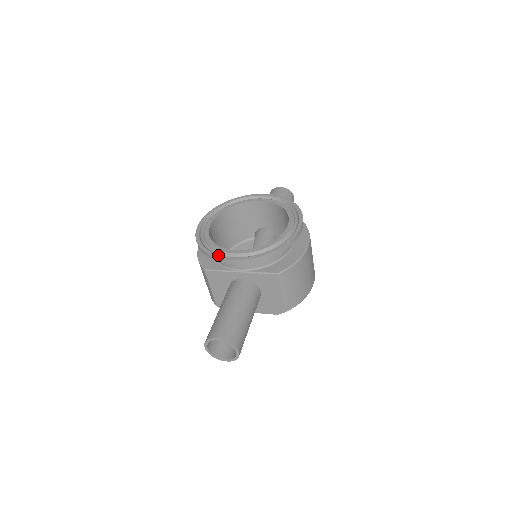
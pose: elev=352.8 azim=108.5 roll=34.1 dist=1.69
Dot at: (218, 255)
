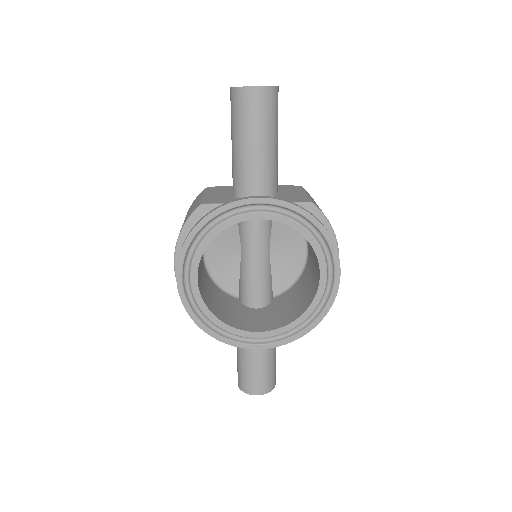
Dot at: (237, 344)
